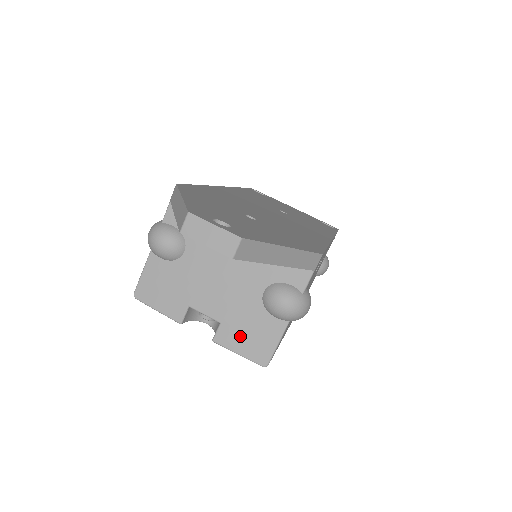
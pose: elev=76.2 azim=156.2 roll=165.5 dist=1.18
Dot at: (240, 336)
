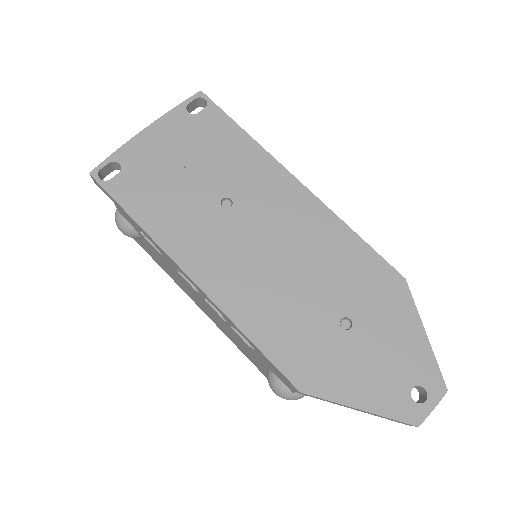
Dot at: occluded
